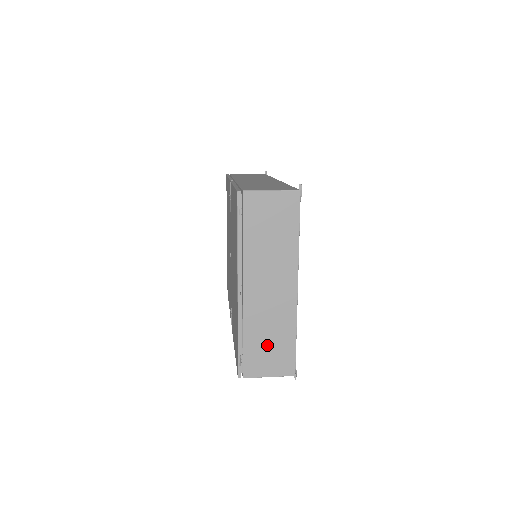
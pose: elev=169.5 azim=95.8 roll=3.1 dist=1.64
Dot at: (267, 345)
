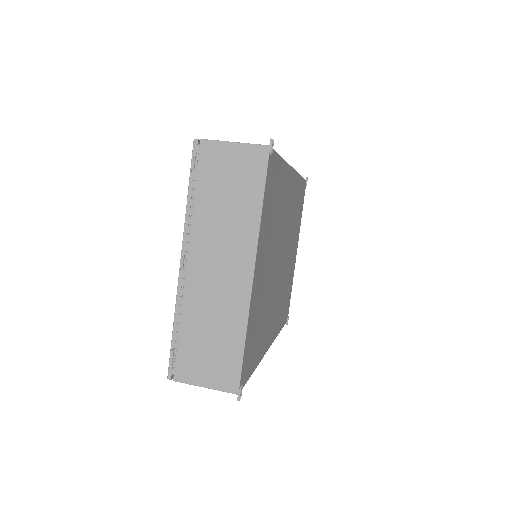
Dot at: (207, 343)
